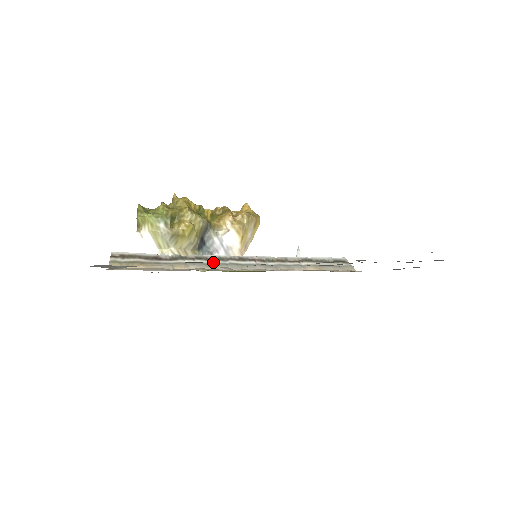
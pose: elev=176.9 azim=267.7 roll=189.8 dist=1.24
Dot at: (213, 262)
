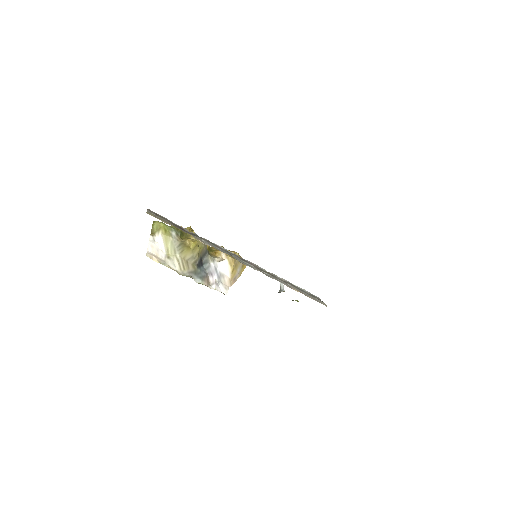
Dot at: (222, 250)
